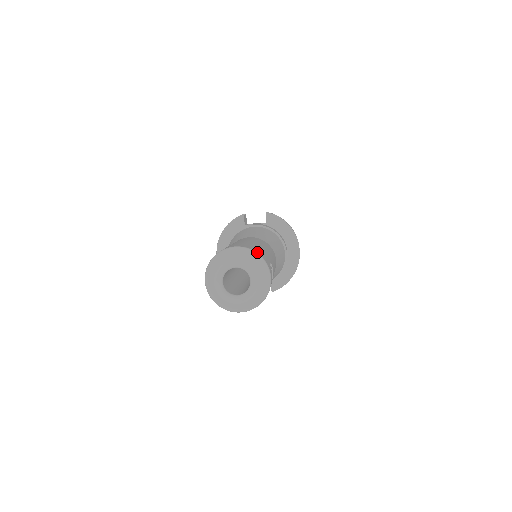
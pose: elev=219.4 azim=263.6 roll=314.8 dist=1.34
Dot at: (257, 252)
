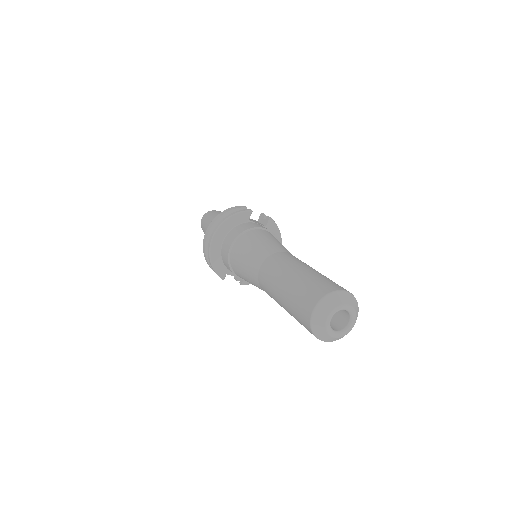
Dot at: (355, 300)
